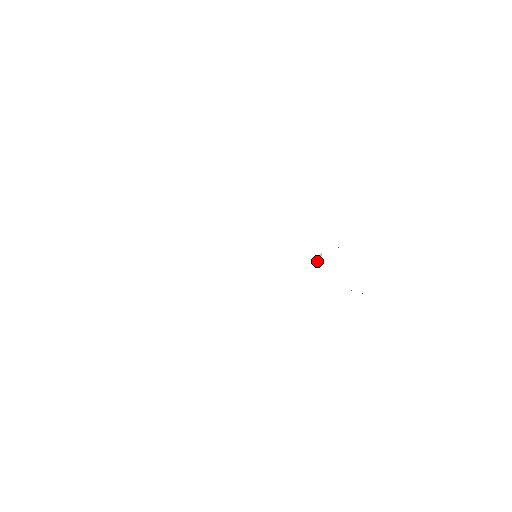
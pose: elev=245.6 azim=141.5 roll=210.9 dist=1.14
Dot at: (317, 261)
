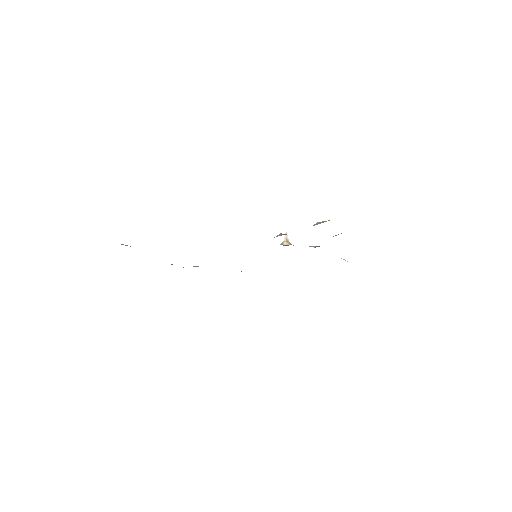
Dot at: (284, 244)
